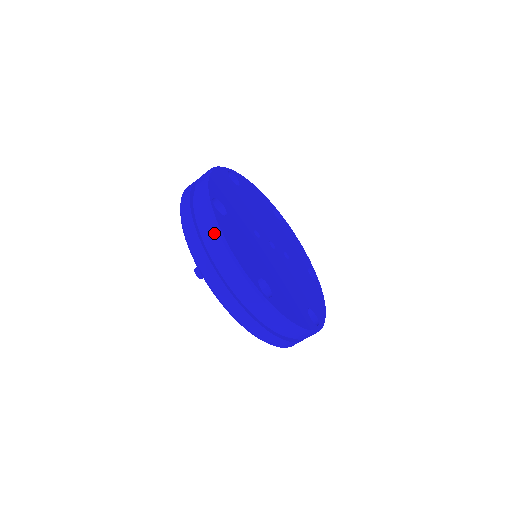
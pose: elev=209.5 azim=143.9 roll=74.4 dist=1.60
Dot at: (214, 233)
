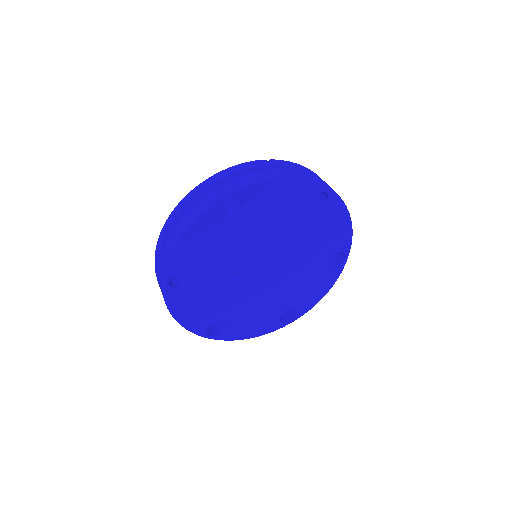
Dot at: (166, 305)
